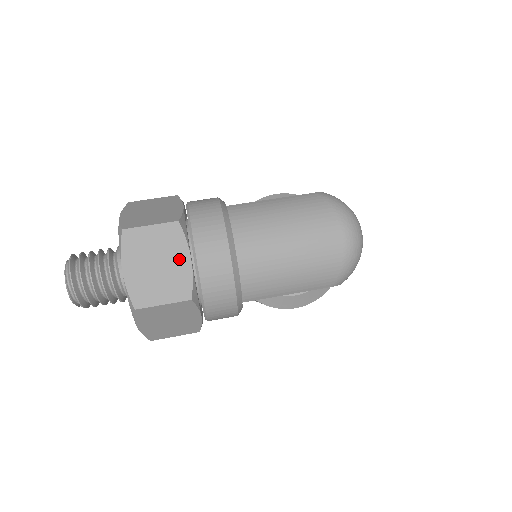
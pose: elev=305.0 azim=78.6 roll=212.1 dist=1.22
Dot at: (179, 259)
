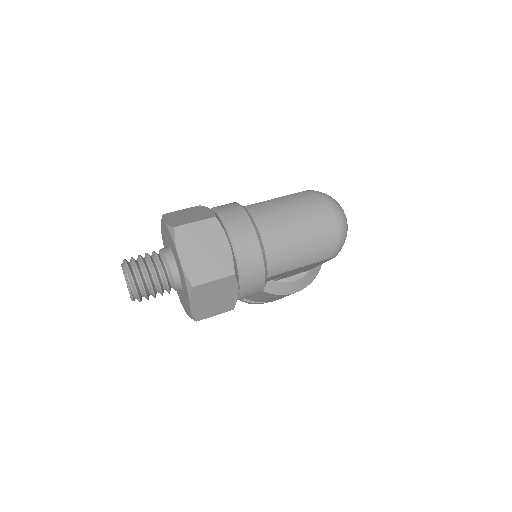
Dot at: (220, 245)
